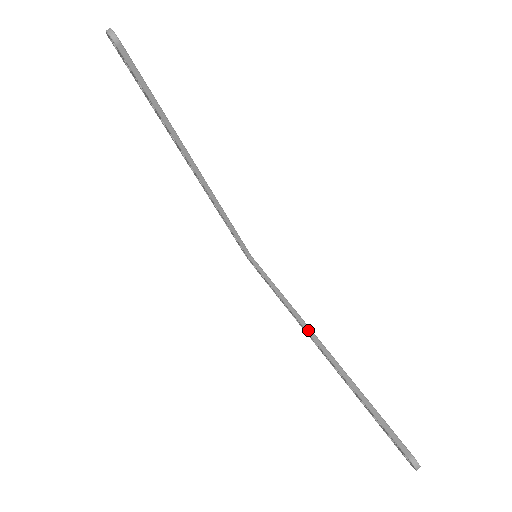
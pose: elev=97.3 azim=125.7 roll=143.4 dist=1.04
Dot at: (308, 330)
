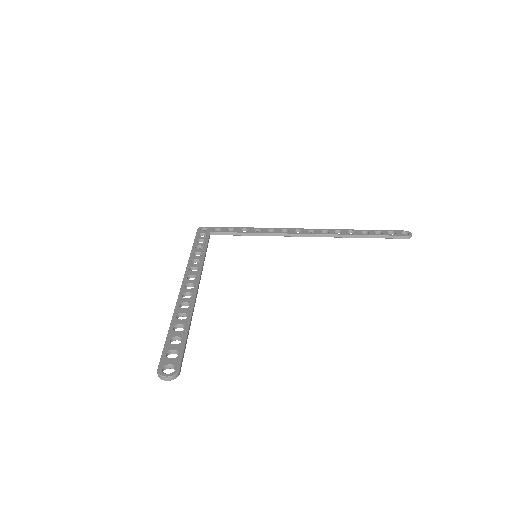
Dot at: (303, 236)
